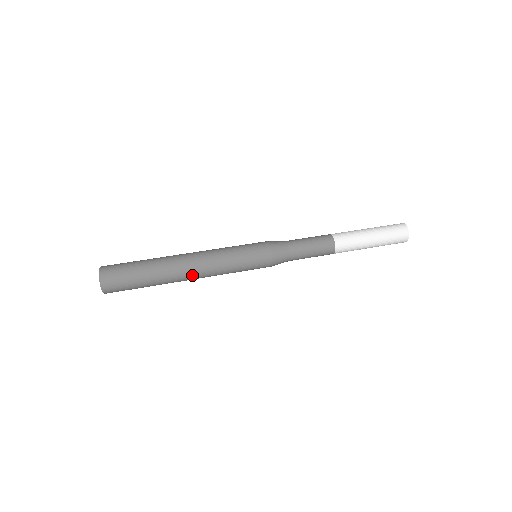
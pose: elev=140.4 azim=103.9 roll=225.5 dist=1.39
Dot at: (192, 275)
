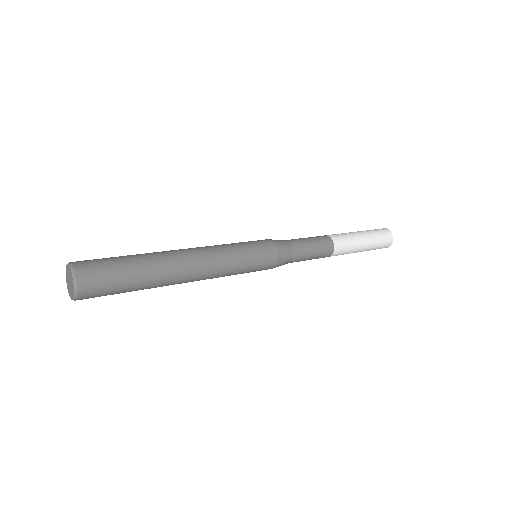
Dot at: (190, 280)
